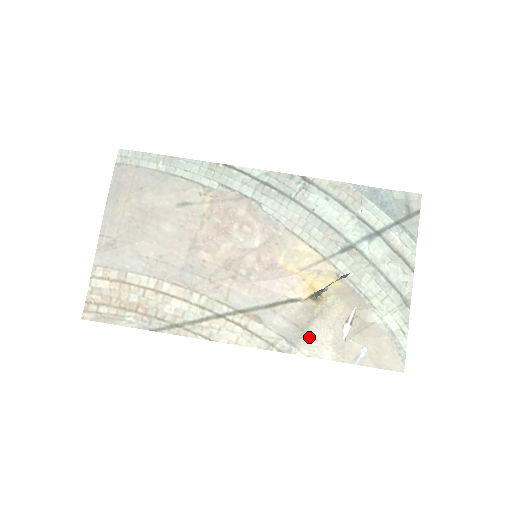
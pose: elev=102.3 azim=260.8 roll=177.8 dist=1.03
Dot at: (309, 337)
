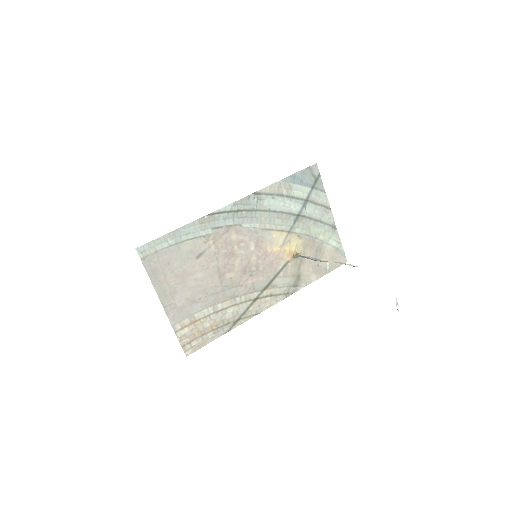
Dot at: (302, 277)
